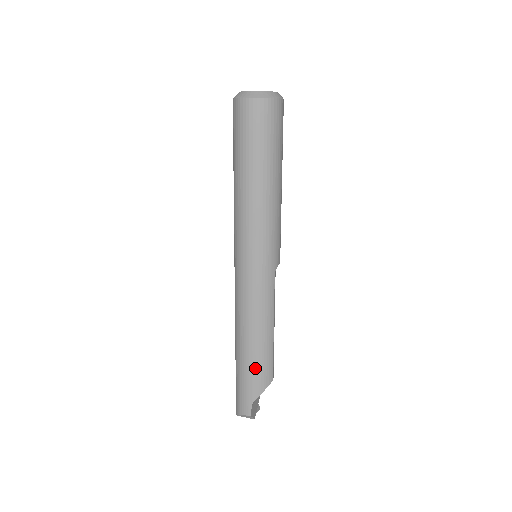
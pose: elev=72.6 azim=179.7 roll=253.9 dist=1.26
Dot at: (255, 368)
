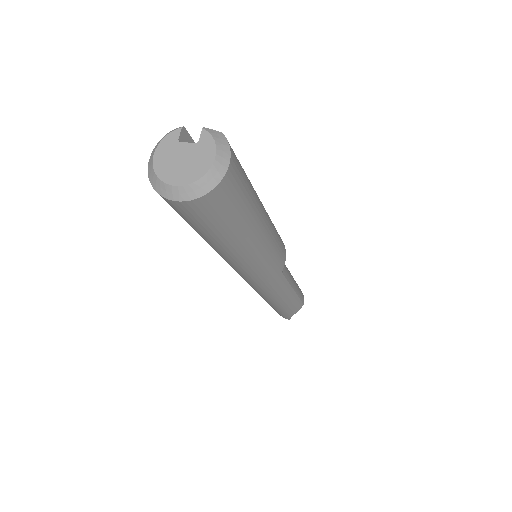
Dot at: (284, 309)
